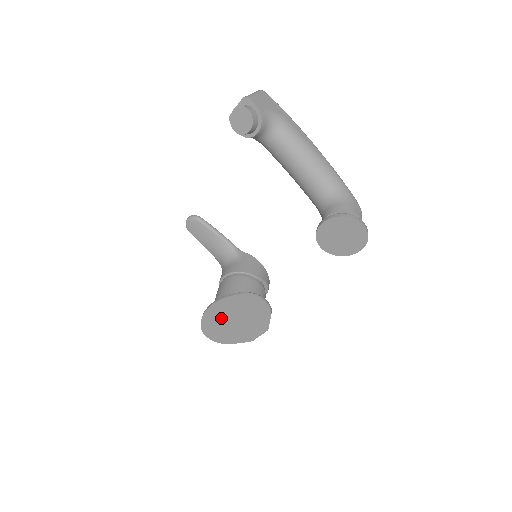
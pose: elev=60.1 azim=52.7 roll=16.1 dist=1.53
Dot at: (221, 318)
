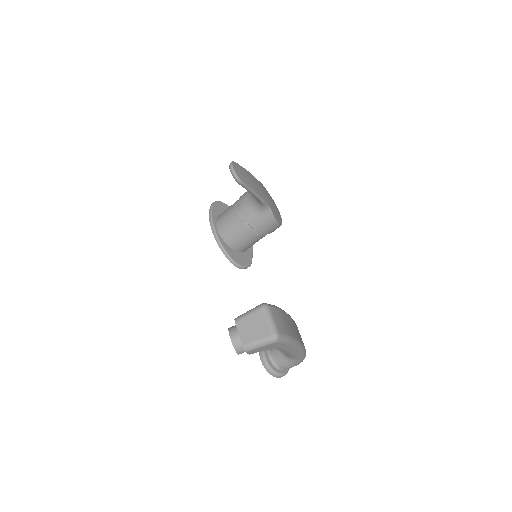
Dot at: occluded
